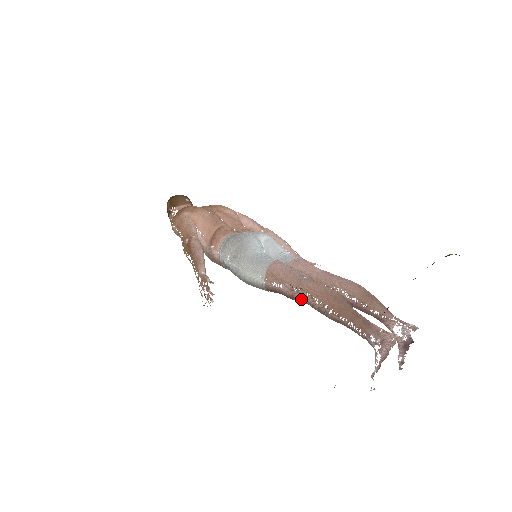
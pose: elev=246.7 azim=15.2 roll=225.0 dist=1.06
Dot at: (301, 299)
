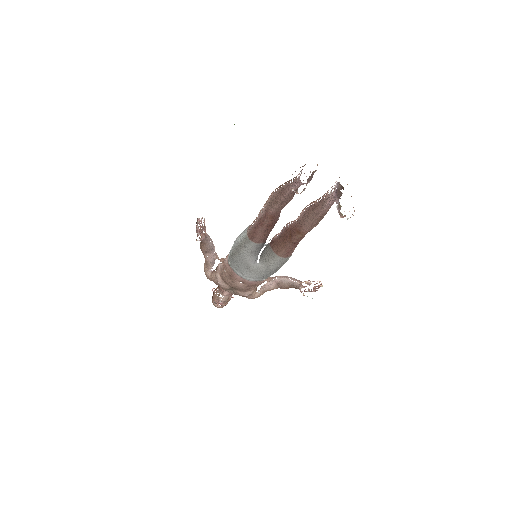
Dot at: (265, 212)
